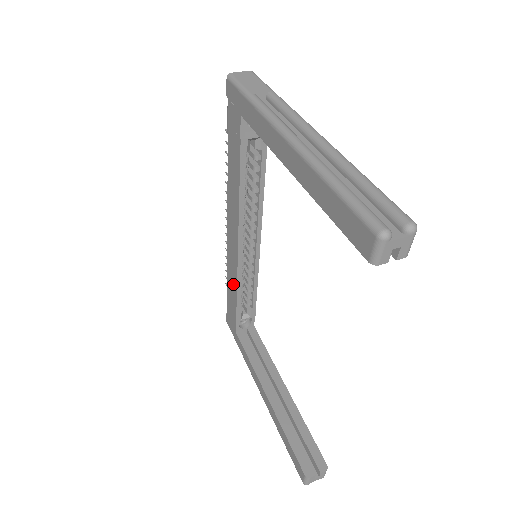
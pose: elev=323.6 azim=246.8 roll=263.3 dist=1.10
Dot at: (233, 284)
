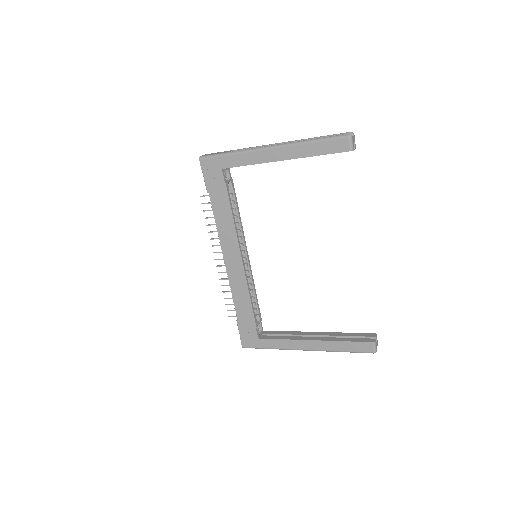
Dot at: (244, 298)
